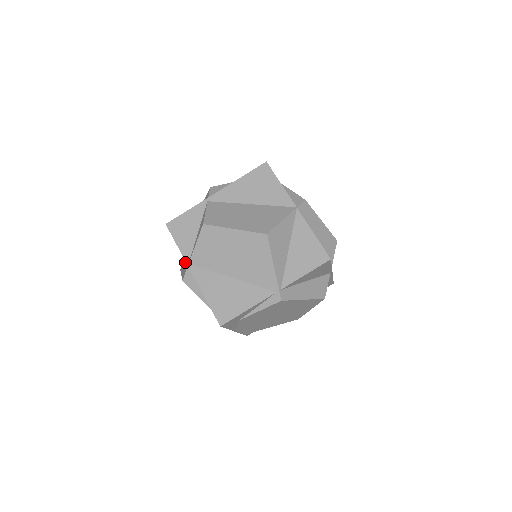
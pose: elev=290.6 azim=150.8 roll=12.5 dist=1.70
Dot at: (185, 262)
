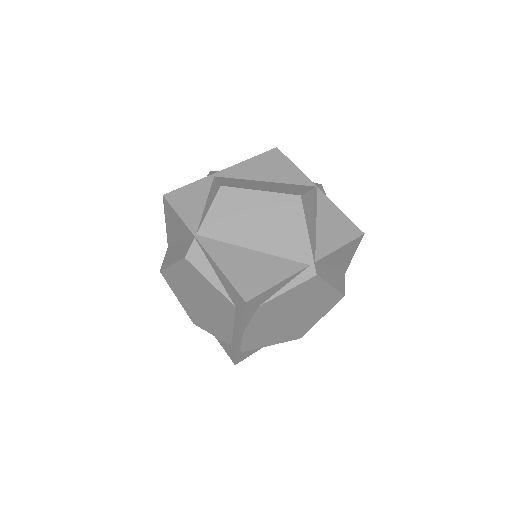
Dot at: (178, 249)
